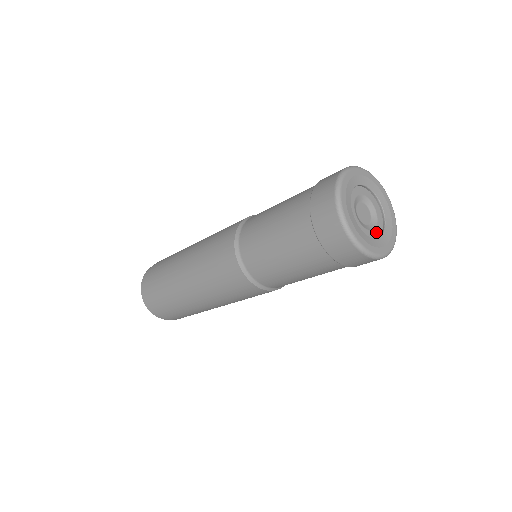
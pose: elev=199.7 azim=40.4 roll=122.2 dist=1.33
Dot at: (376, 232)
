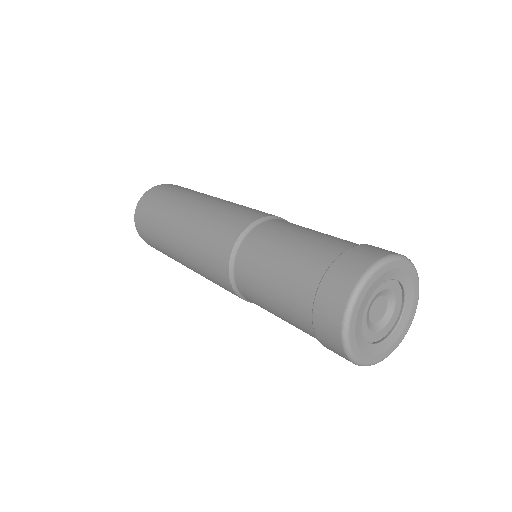
Dot at: (390, 324)
